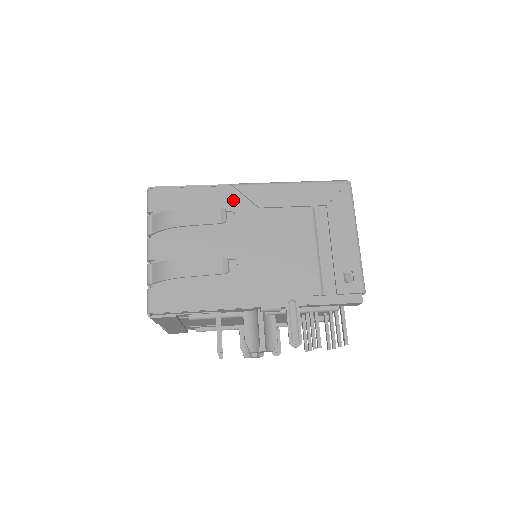
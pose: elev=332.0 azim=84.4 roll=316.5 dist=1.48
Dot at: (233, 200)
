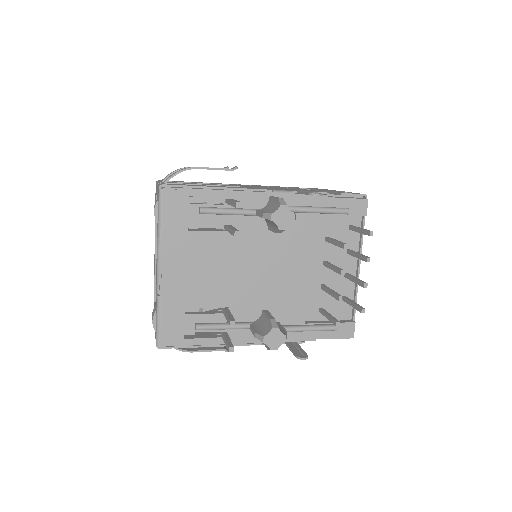
Dot at: (231, 184)
